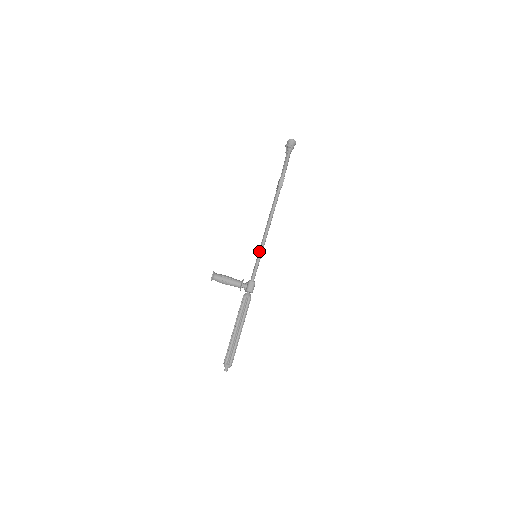
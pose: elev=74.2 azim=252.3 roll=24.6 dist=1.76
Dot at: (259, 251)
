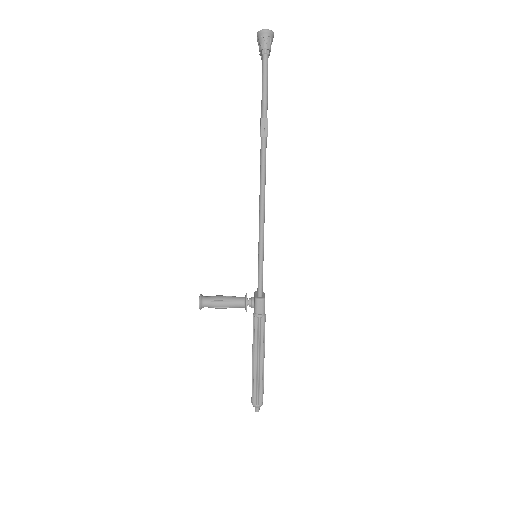
Dot at: occluded
